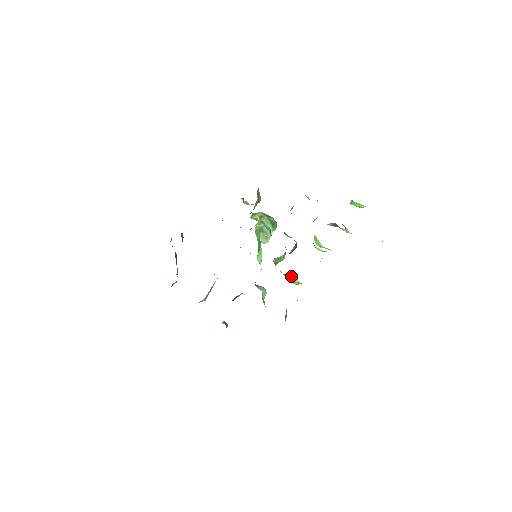
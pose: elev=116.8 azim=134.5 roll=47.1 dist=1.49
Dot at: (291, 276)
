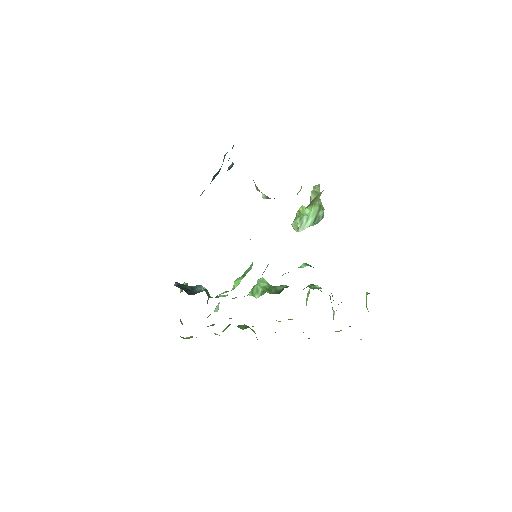
Dot at: occluded
